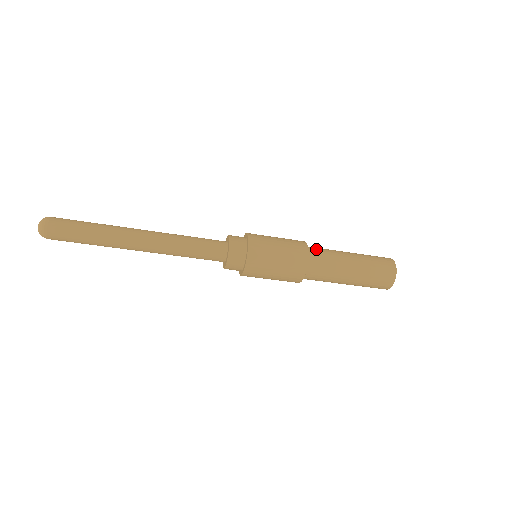
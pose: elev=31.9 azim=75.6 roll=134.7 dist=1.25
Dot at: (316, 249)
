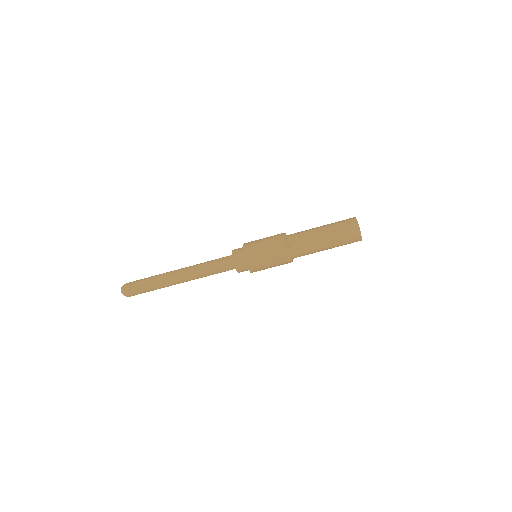
Dot at: occluded
